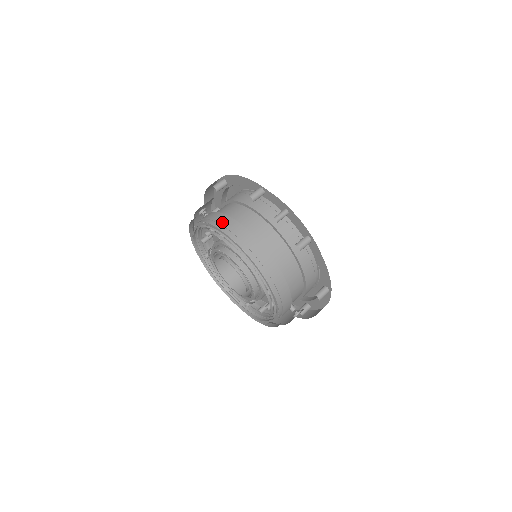
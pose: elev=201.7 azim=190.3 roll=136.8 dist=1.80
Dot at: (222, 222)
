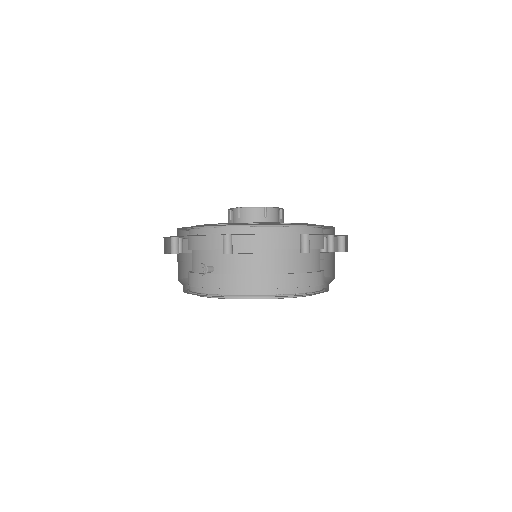
Dot at: (281, 286)
